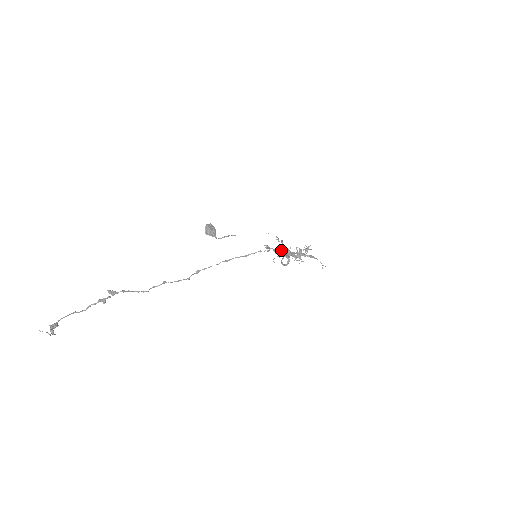
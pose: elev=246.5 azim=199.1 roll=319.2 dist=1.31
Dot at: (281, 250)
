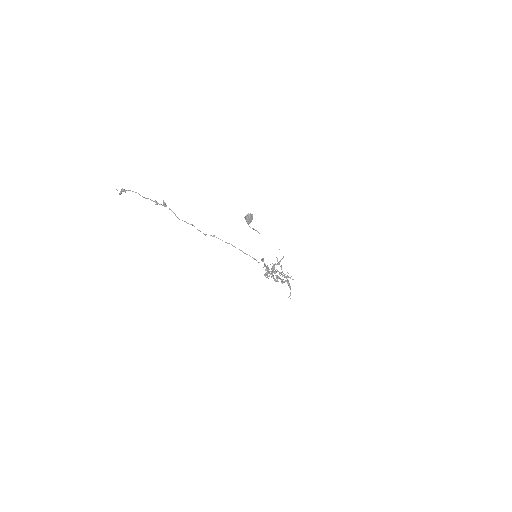
Dot at: occluded
